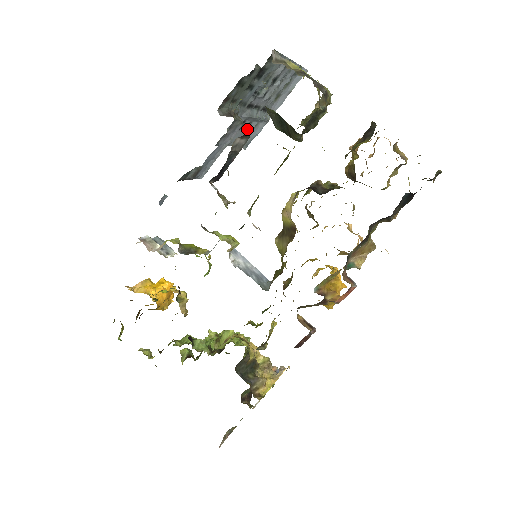
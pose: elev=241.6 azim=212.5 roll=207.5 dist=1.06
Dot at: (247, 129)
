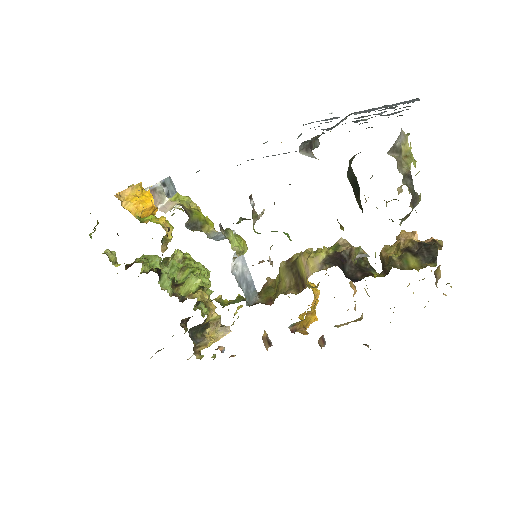
Dot at: occluded
